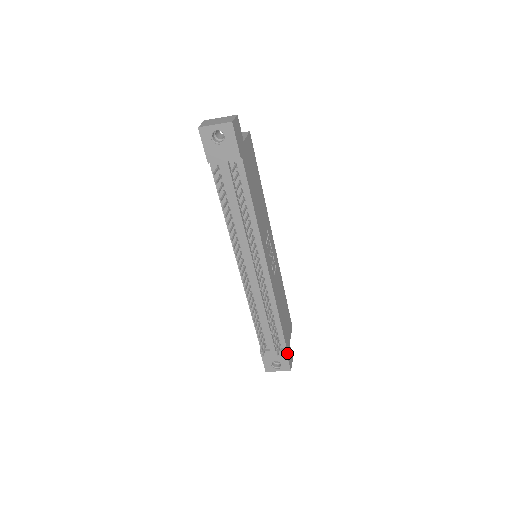
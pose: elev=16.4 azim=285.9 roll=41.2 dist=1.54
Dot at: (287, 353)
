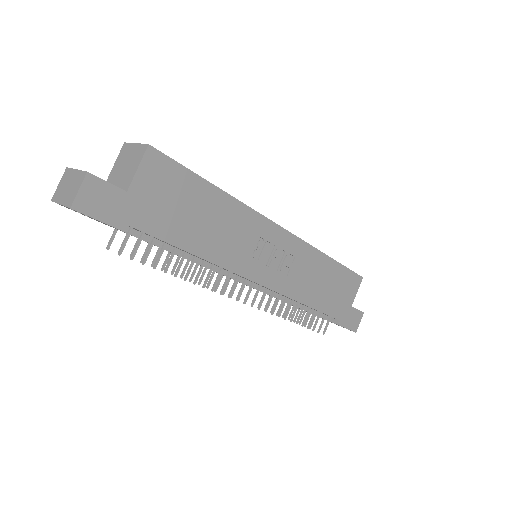
Dot at: (342, 324)
